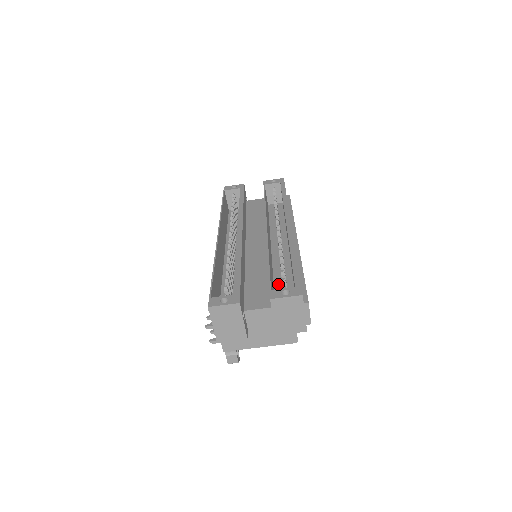
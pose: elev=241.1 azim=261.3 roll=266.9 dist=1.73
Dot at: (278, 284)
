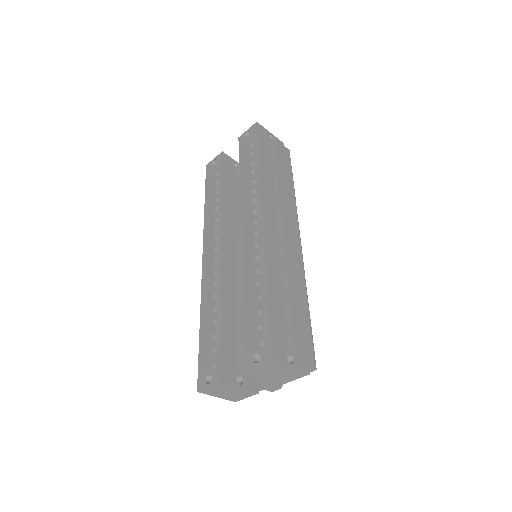
Dot at: occluded
